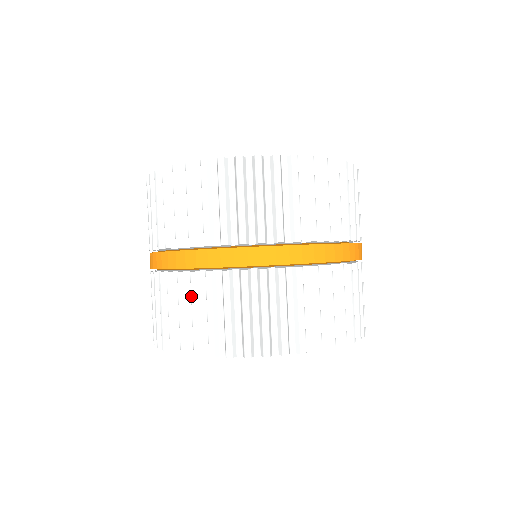
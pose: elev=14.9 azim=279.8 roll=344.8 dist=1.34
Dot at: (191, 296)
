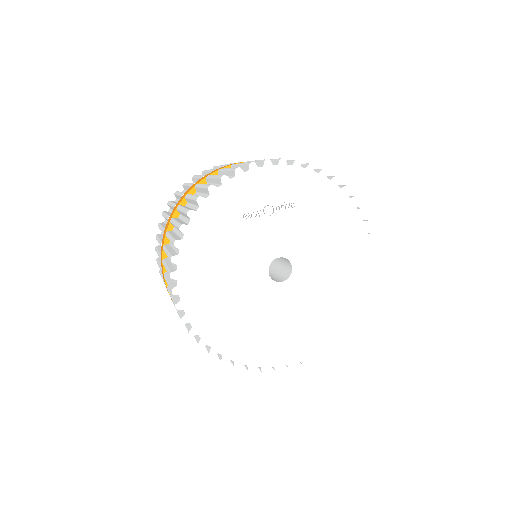
Dot at: occluded
